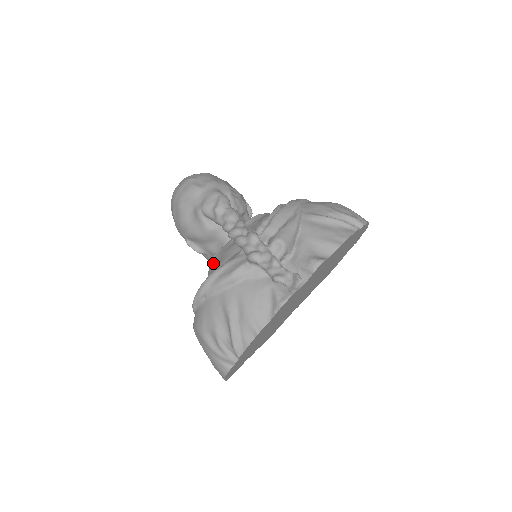
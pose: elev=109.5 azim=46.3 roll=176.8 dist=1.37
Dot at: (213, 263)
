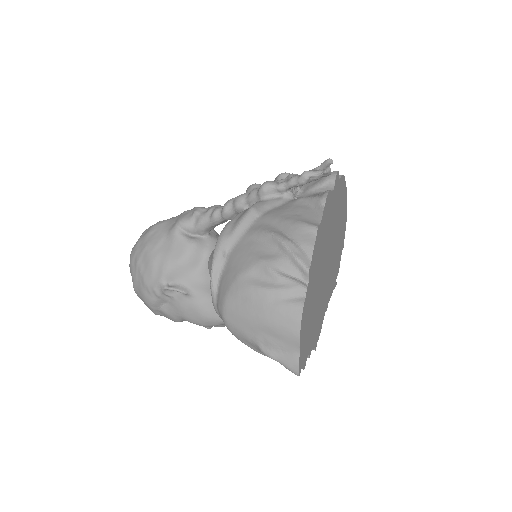
Dot at: occluded
